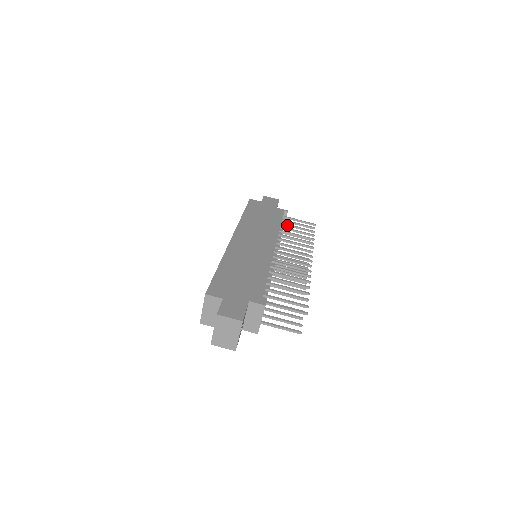
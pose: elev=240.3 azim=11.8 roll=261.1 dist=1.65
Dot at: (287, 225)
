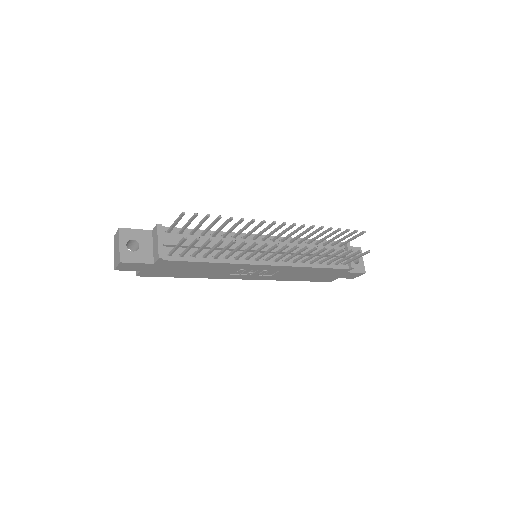
Dot at: (327, 242)
